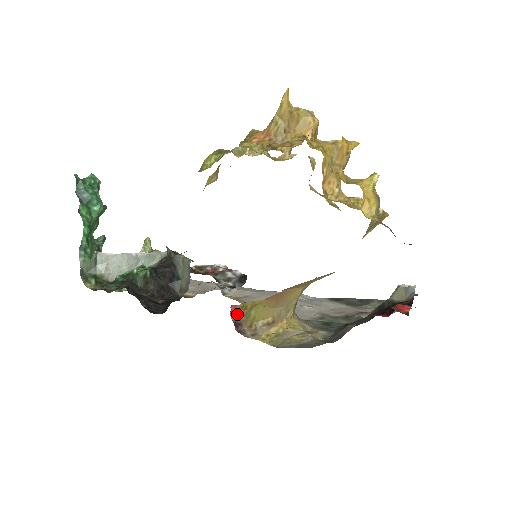
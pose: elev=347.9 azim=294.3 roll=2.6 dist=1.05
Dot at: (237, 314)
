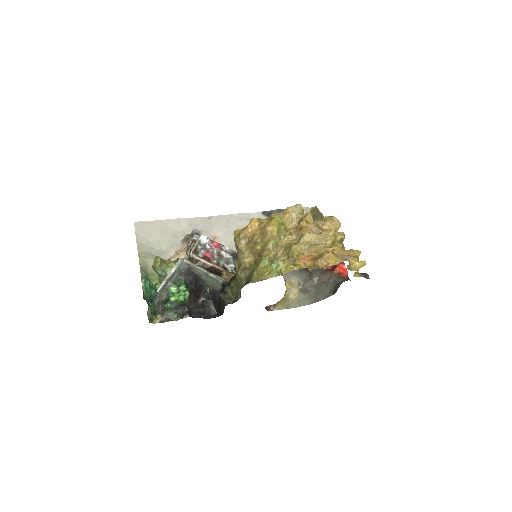
Dot at: (269, 306)
